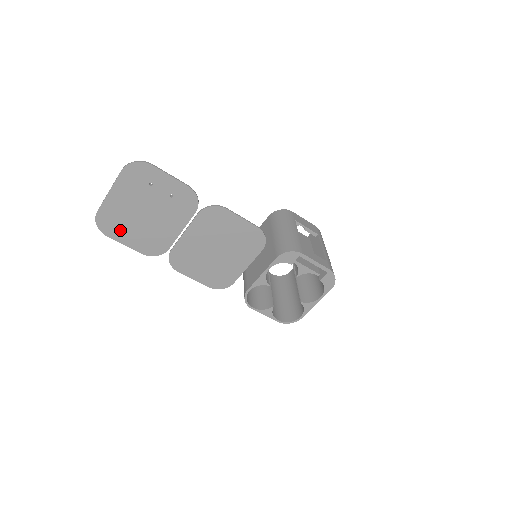
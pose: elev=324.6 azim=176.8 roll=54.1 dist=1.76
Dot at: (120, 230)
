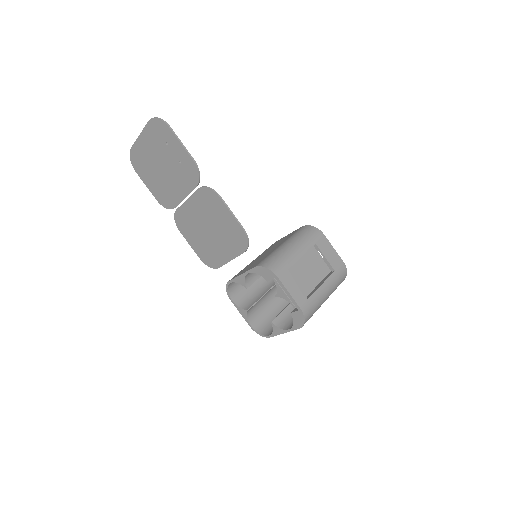
Dot at: (144, 172)
